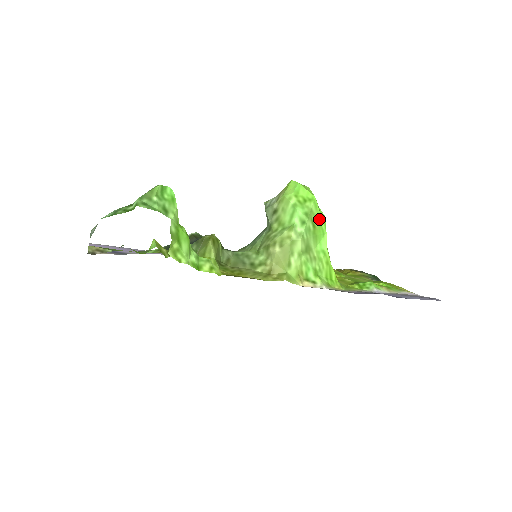
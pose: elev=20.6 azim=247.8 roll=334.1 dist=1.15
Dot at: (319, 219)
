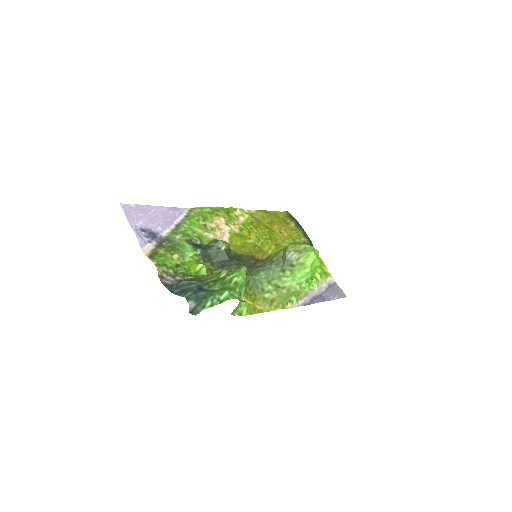
Dot at: occluded
